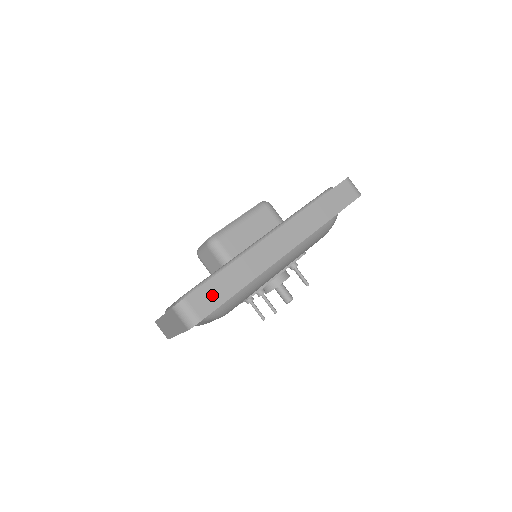
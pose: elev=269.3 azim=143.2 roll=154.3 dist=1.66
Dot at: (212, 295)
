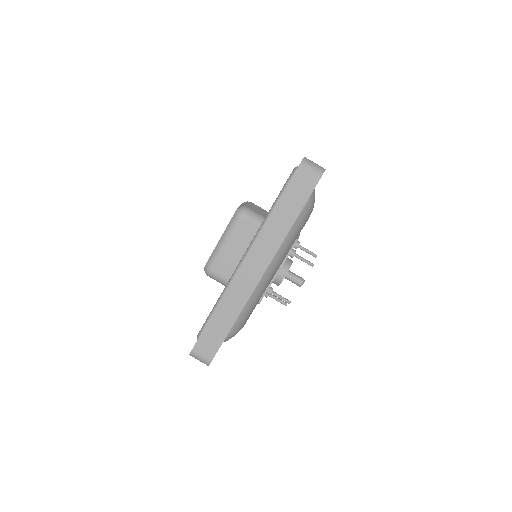
Dot at: (212, 339)
